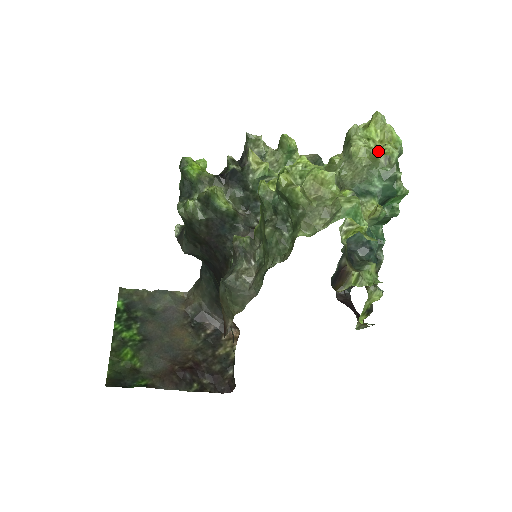
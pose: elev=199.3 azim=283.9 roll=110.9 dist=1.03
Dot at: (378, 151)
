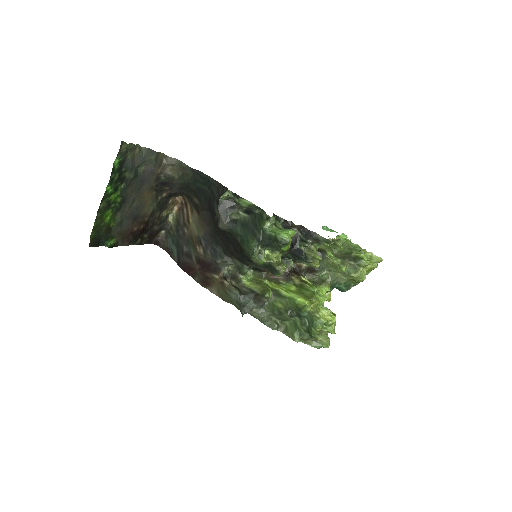
Dot at: (359, 280)
